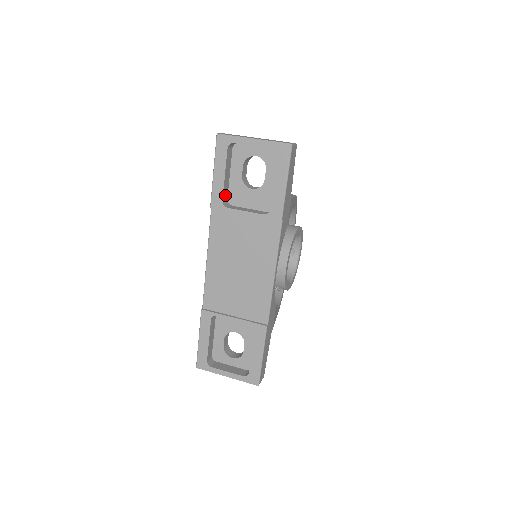
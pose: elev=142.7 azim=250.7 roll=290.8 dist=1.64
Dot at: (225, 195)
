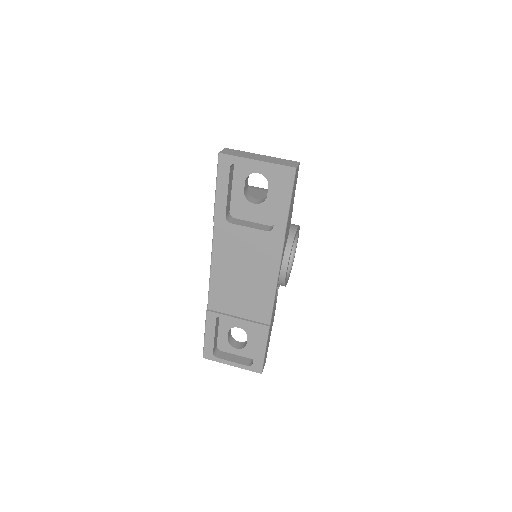
Dot at: (227, 210)
